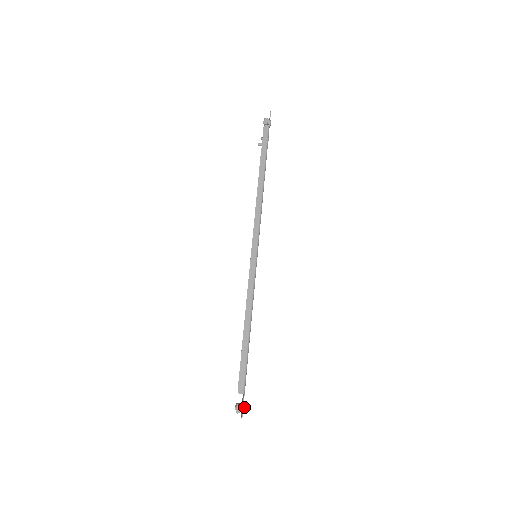
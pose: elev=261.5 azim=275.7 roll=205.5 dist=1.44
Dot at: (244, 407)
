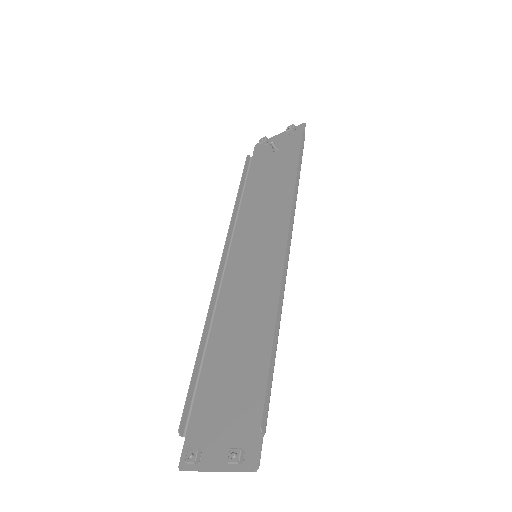
Dot at: (245, 456)
